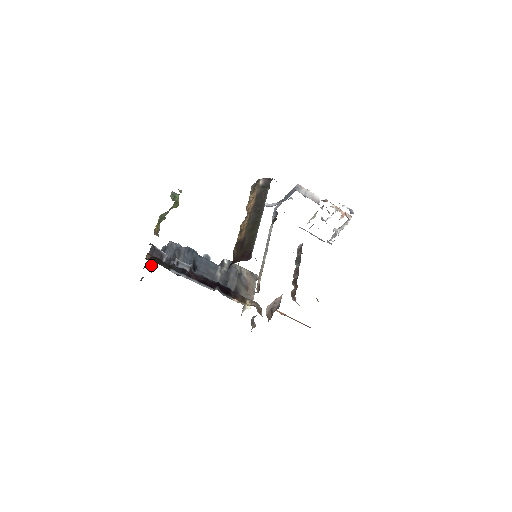
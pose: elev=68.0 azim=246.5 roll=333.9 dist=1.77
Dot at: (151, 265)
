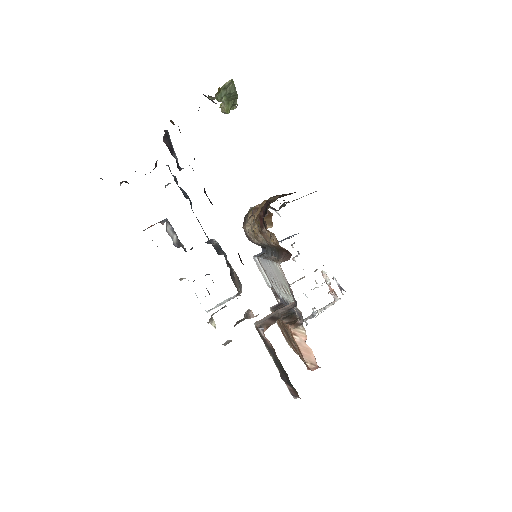
Dot at: occluded
